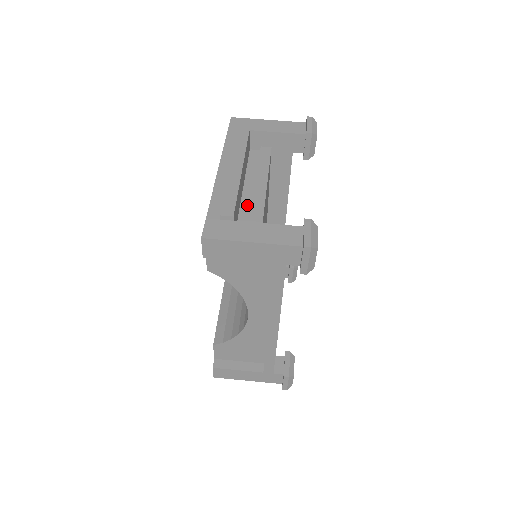
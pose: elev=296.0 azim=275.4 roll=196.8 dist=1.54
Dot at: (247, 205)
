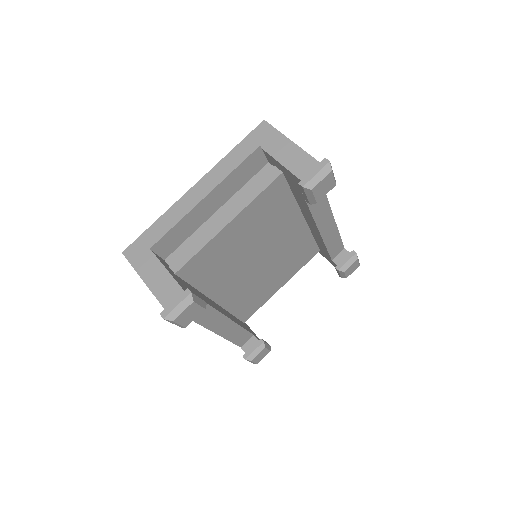
Dot at: (204, 230)
